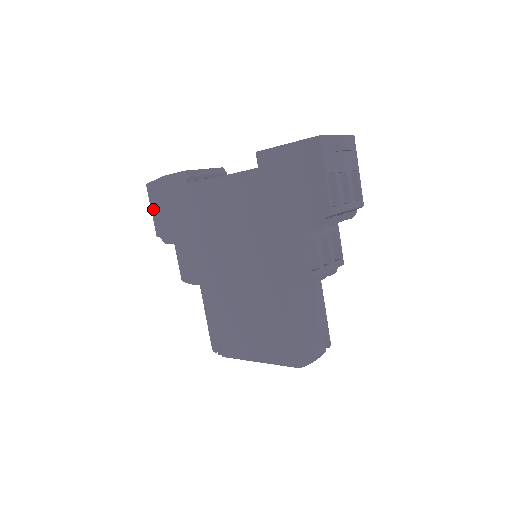
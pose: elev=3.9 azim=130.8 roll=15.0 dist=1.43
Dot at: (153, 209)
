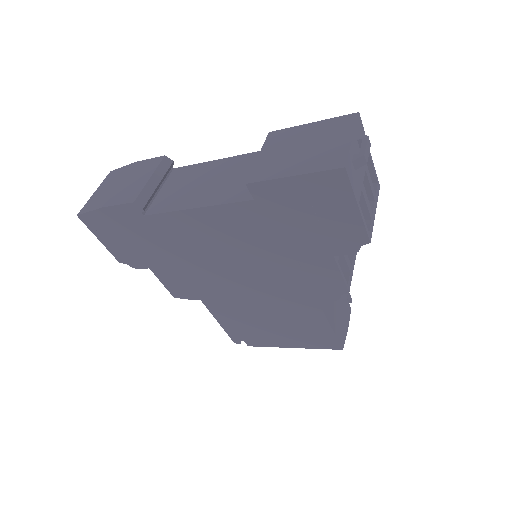
Dot at: (101, 239)
